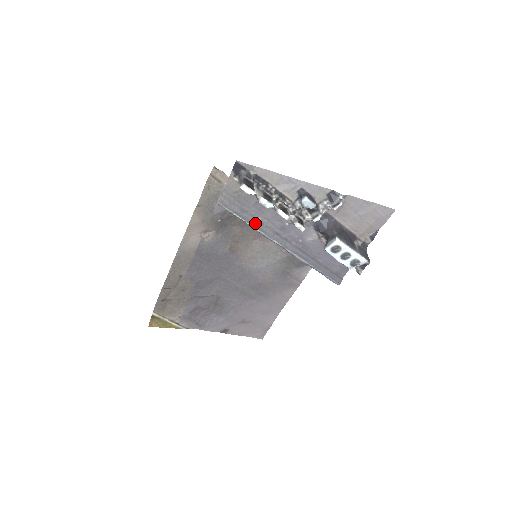
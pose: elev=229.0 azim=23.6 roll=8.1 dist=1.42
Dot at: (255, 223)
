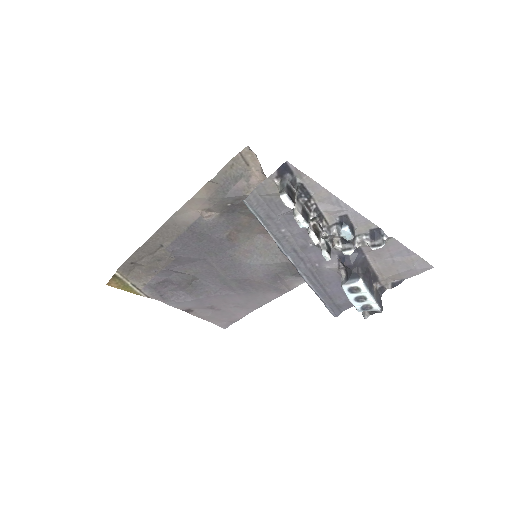
Dot at: (276, 233)
